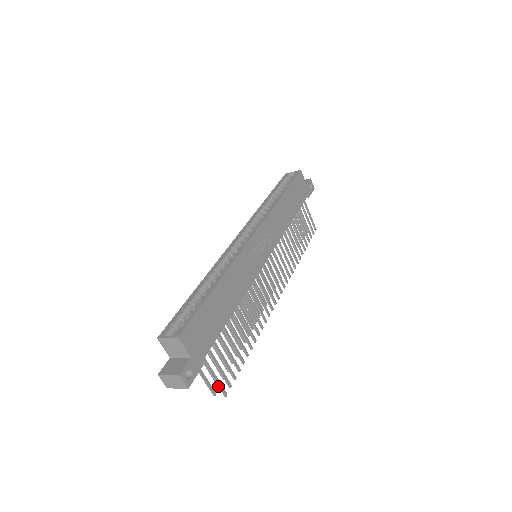
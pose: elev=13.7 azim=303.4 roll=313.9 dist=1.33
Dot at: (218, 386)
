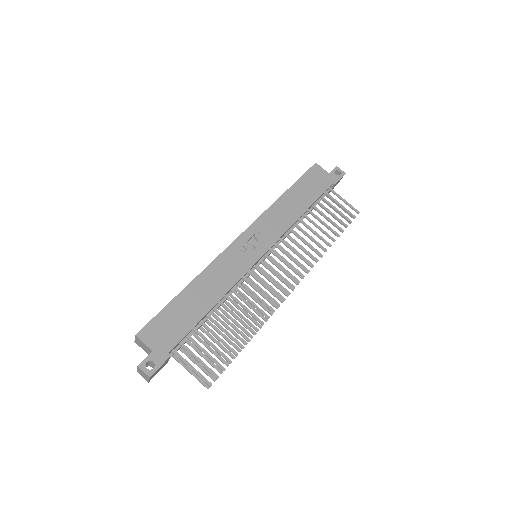
Dot at: occluded
